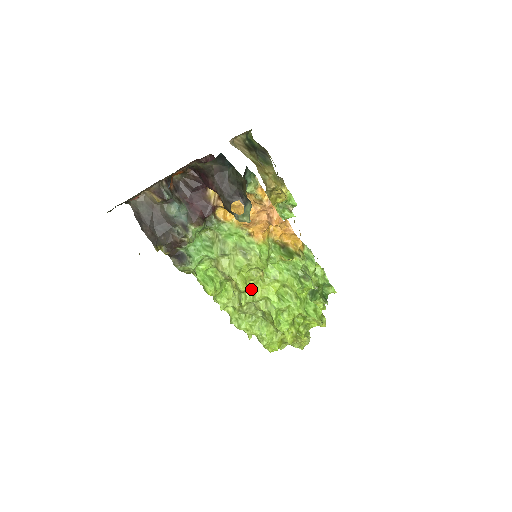
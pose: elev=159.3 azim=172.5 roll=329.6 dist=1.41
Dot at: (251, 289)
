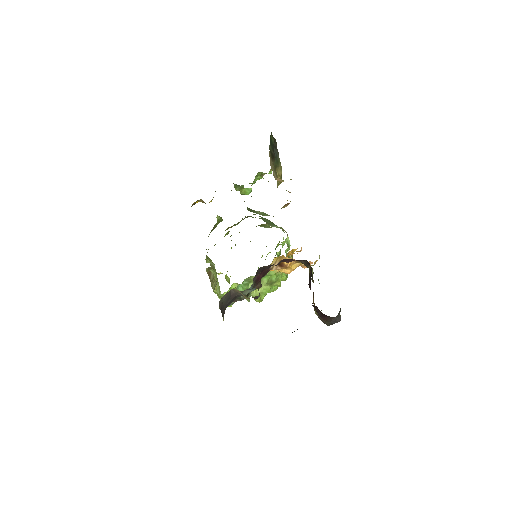
Dot at: occluded
